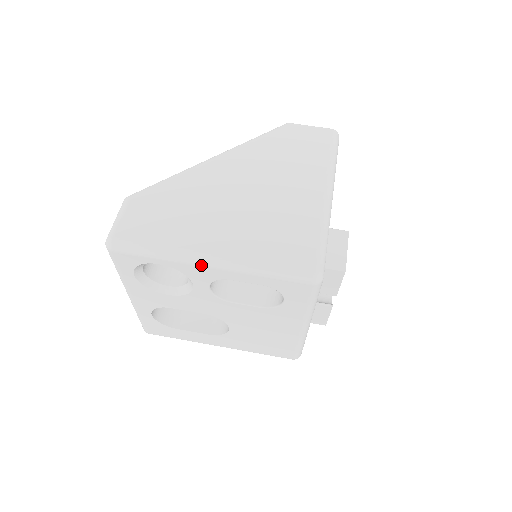
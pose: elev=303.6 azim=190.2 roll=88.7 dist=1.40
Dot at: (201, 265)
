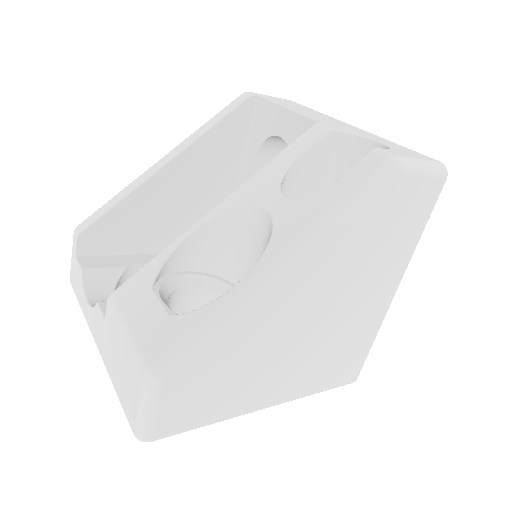
Dot at: occluded
